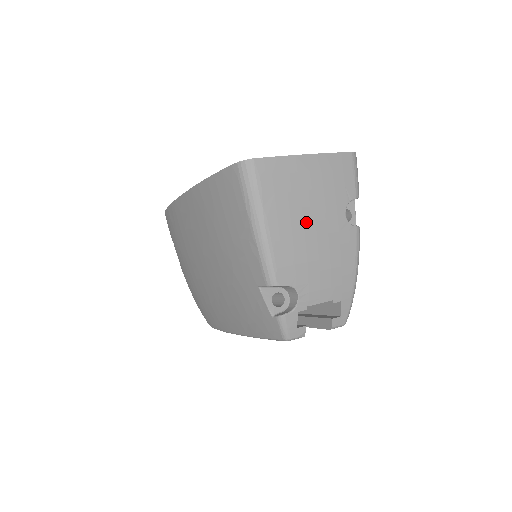
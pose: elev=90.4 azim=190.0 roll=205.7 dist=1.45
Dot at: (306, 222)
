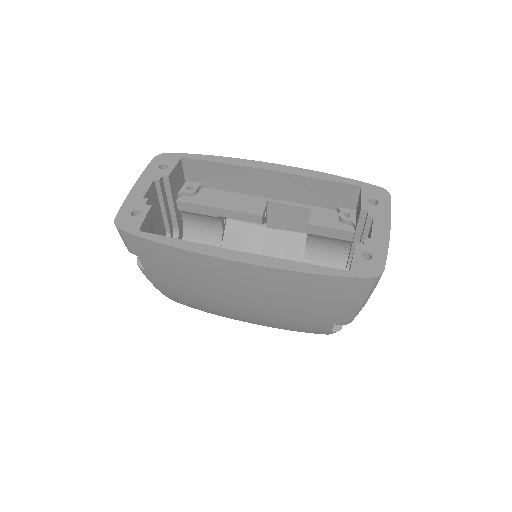
Dot at: occluded
